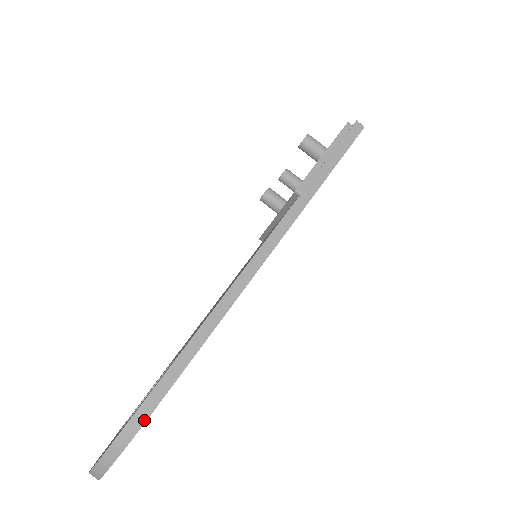
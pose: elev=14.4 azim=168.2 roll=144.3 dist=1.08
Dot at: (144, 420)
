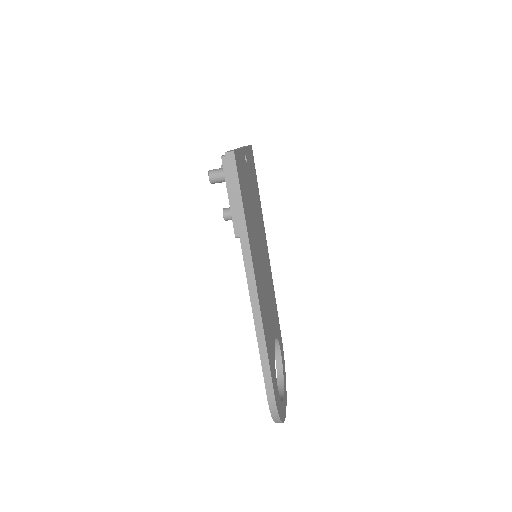
Dot at: (275, 406)
